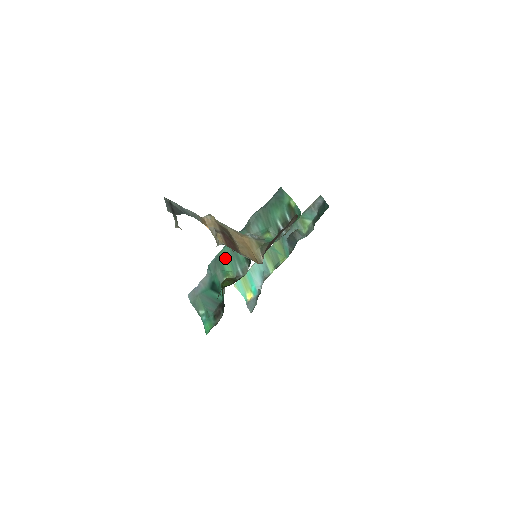
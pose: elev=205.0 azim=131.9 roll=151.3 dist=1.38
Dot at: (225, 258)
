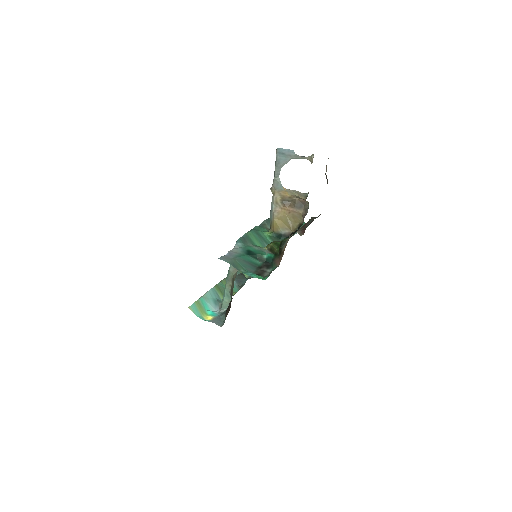
Dot at: (254, 237)
